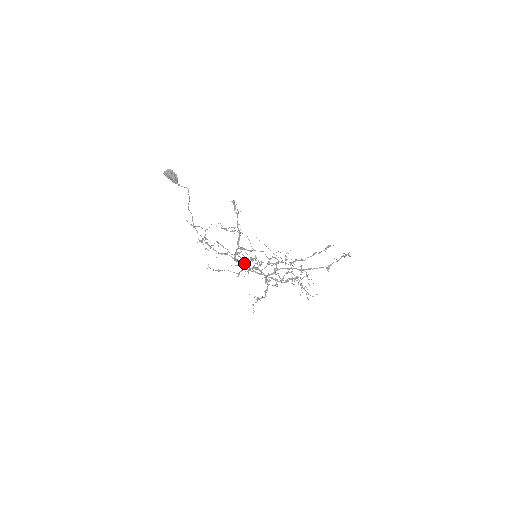
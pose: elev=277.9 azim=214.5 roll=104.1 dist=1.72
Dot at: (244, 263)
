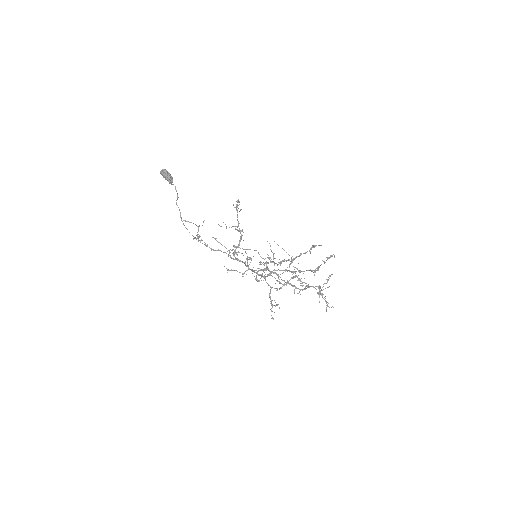
Dot at: (245, 263)
